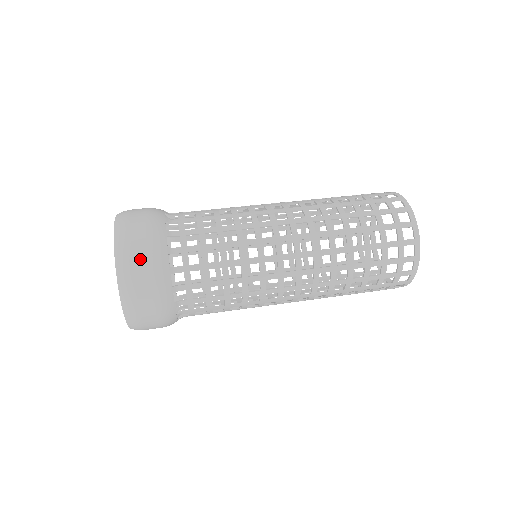
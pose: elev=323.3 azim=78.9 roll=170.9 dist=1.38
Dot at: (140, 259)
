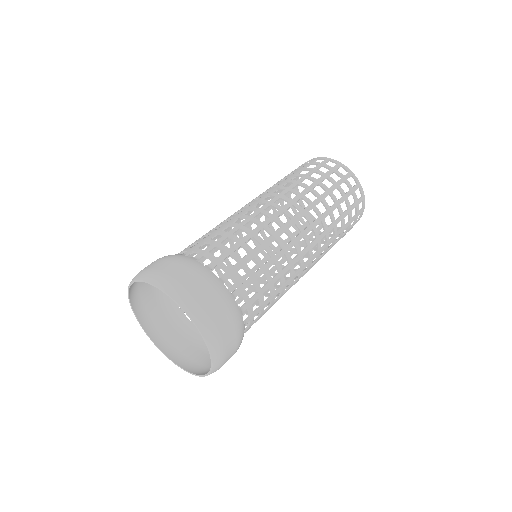
Dot at: (221, 319)
